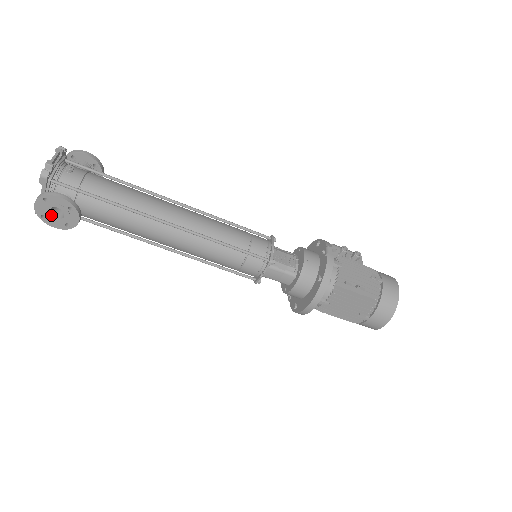
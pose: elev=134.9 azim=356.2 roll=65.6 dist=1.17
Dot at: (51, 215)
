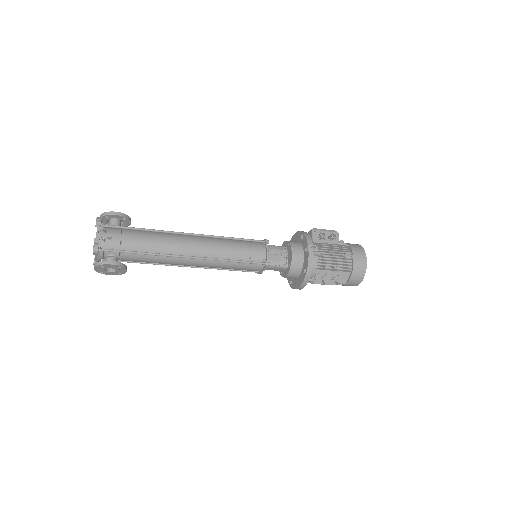
Dot at: (107, 271)
